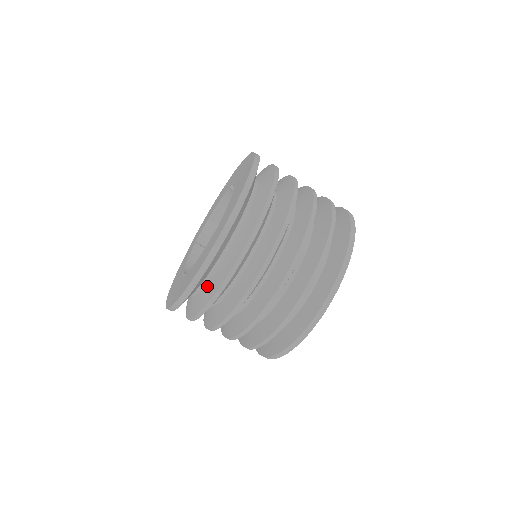
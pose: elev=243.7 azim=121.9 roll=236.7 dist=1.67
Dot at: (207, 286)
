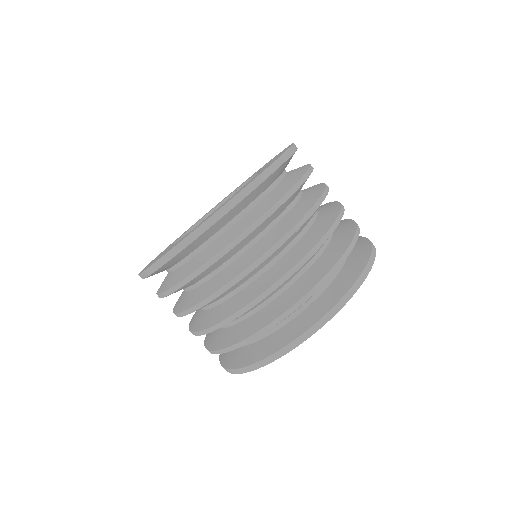
Dot at: (253, 210)
